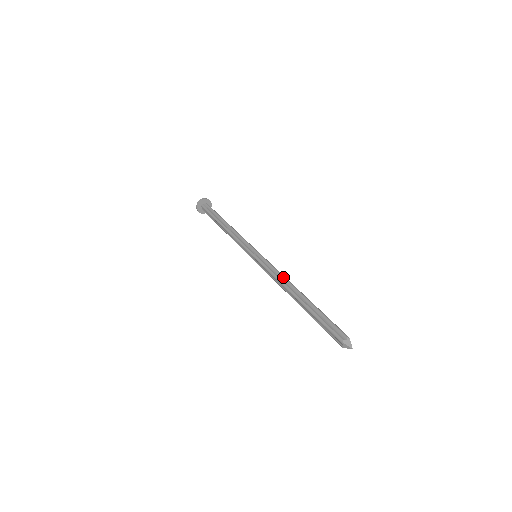
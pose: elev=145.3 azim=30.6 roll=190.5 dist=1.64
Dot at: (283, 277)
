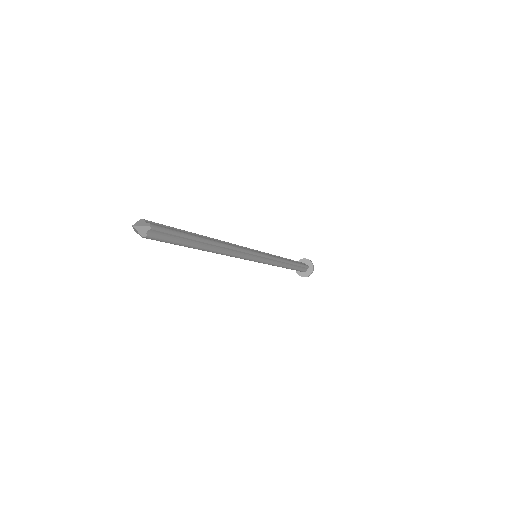
Dot at: (232, 245)
